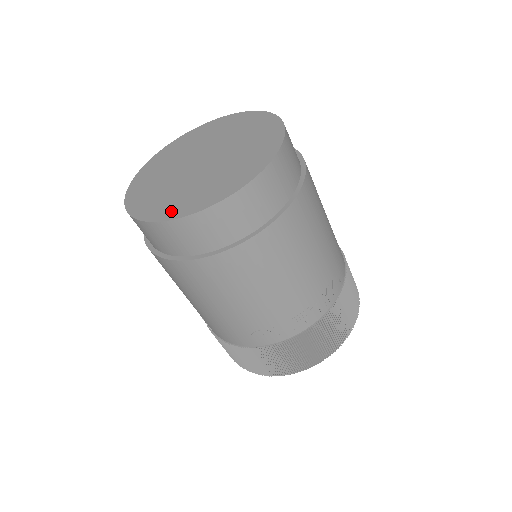
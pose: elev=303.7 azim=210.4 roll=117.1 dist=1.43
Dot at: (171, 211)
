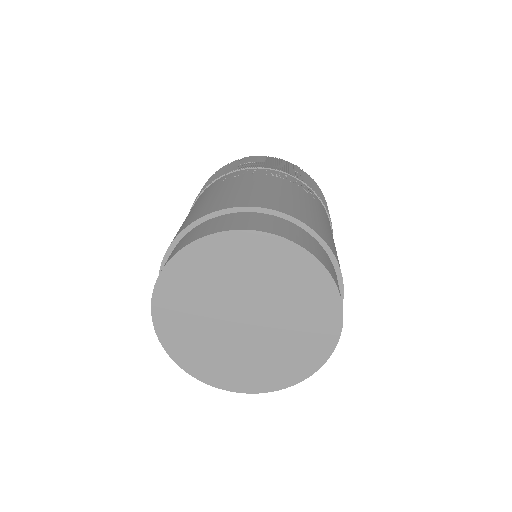
Dot at: (254, 384)
